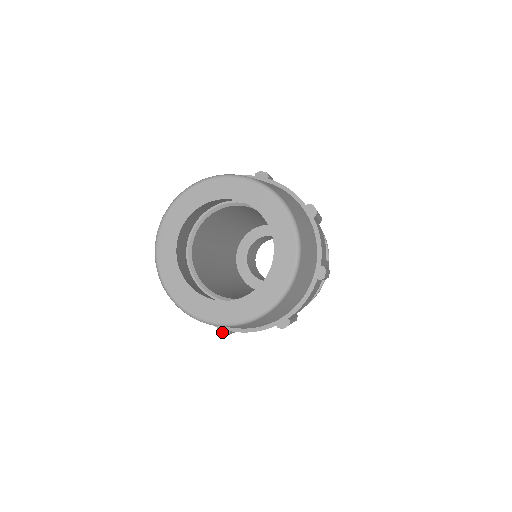
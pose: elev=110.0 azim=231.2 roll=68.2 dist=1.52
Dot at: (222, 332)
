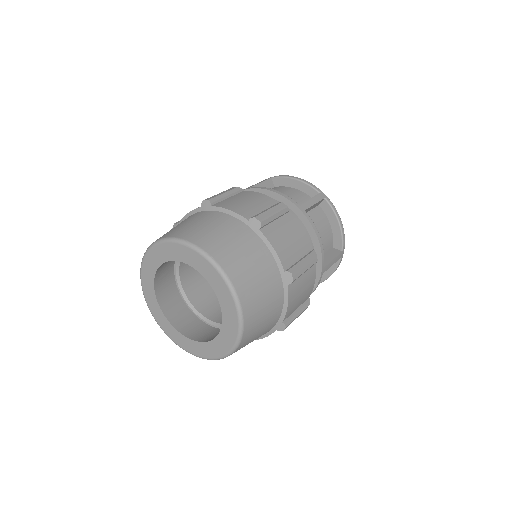
Dot at: occluded
